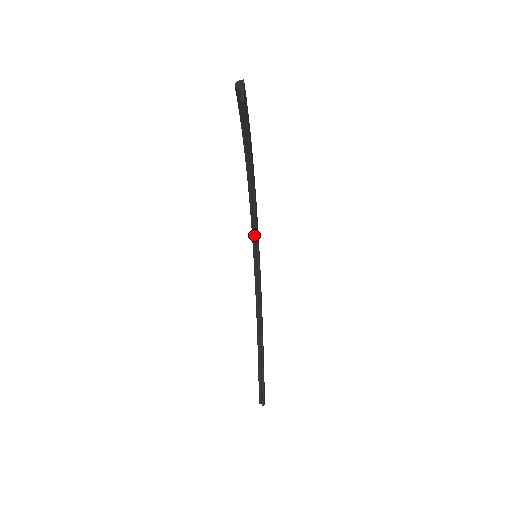
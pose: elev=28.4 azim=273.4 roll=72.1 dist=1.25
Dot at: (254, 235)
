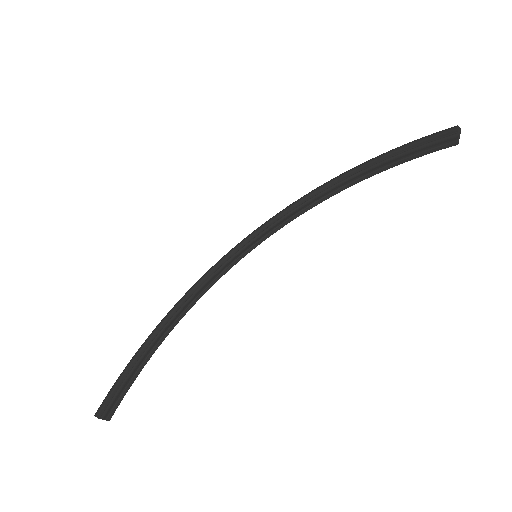
Dot at: (255, 235)
